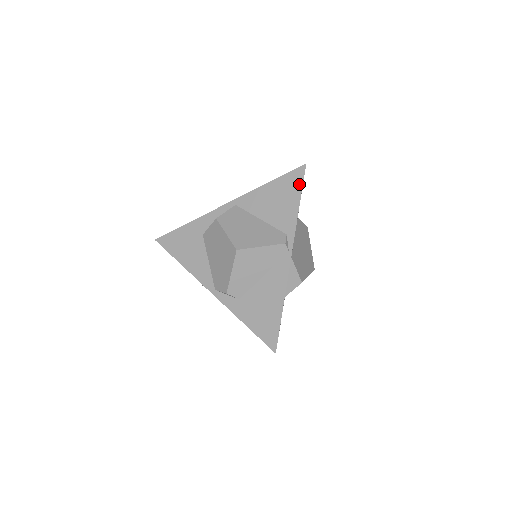
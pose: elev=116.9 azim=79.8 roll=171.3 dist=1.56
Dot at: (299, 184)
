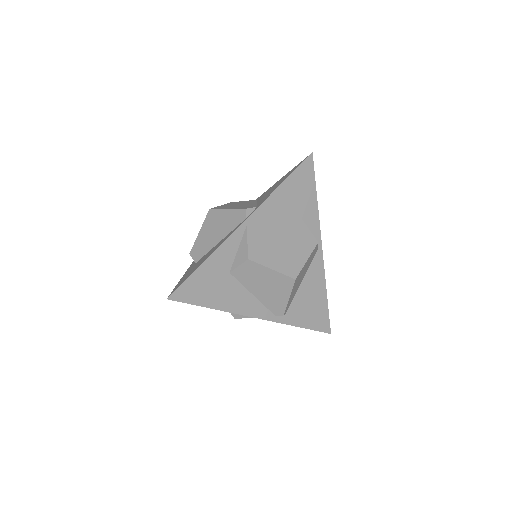
Dot at: (296, 168)
